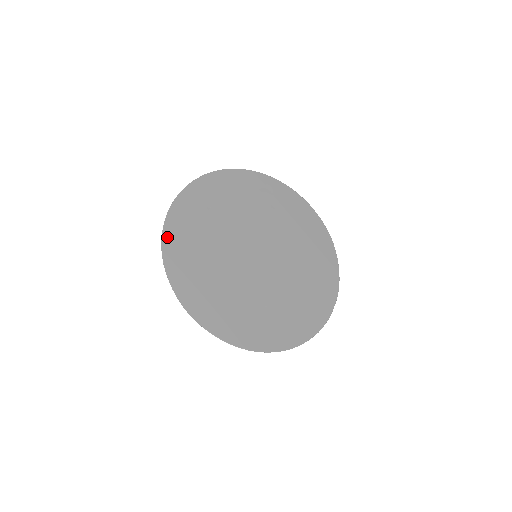
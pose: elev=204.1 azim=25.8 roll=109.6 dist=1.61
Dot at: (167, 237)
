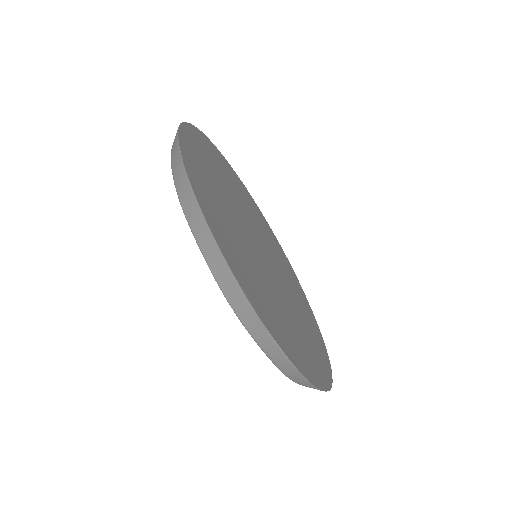
Dot at: (190, 171)
